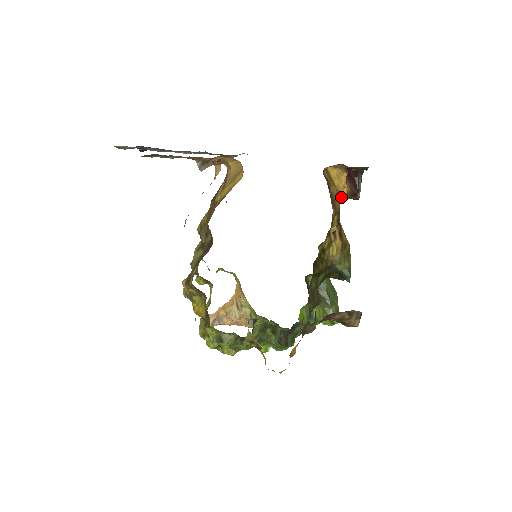
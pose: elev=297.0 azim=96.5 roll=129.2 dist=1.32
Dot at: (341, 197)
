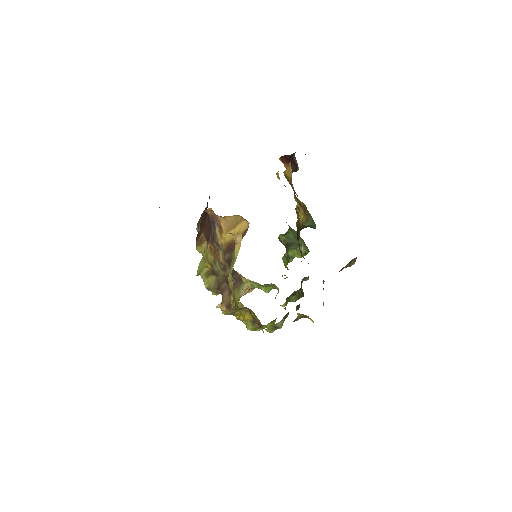
Dot at: occluded
